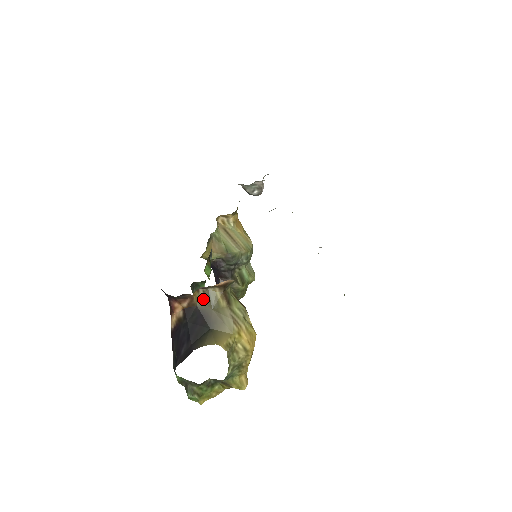
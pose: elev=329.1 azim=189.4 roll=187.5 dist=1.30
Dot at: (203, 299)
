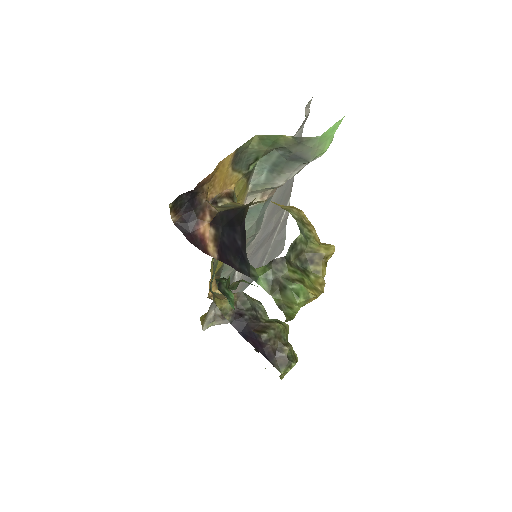
Dot at: (220, 208)
